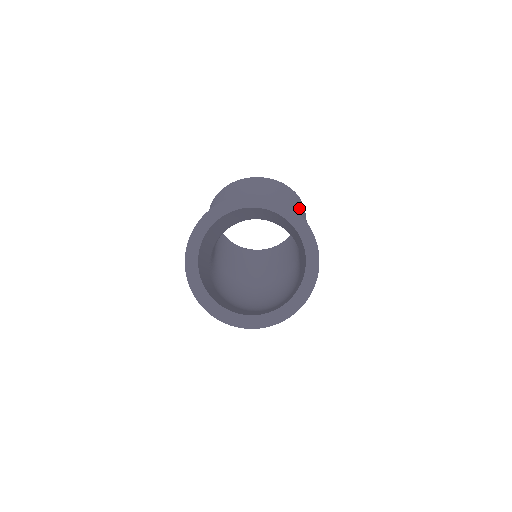
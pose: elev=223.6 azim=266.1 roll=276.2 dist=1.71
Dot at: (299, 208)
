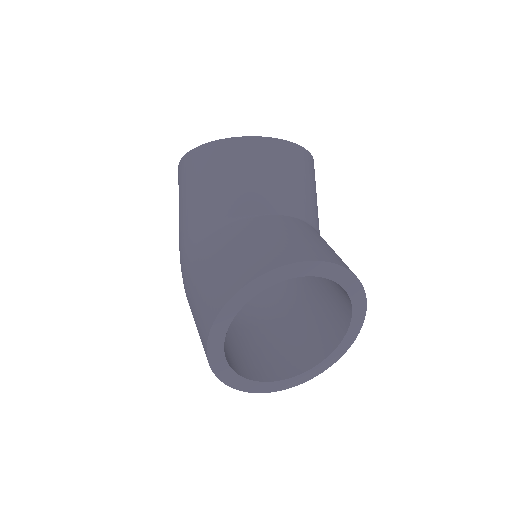
Dot at: occluded
